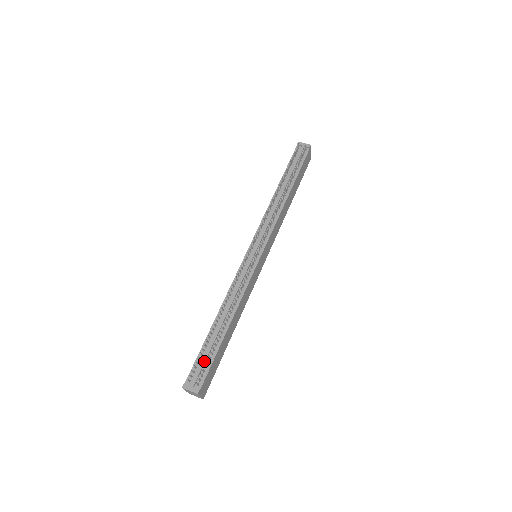
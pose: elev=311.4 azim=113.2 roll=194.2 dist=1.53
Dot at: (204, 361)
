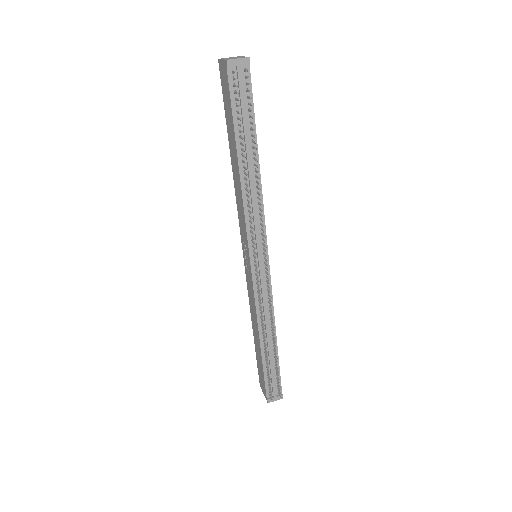
Dot at: (274, 378)
